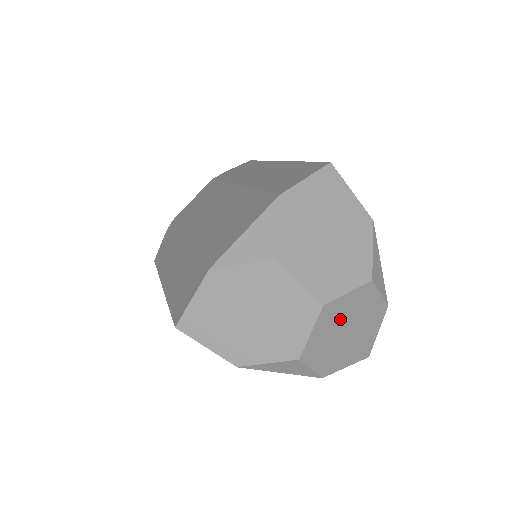
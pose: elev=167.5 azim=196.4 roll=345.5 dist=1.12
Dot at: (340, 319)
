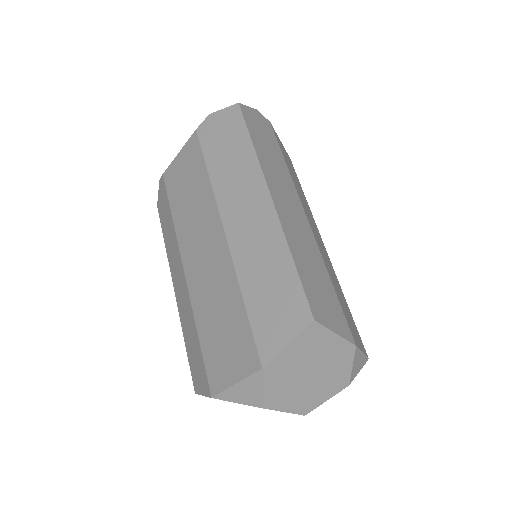
Dot at: occluded
